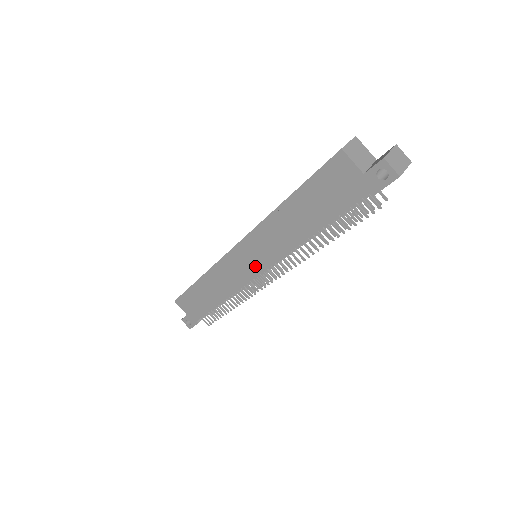
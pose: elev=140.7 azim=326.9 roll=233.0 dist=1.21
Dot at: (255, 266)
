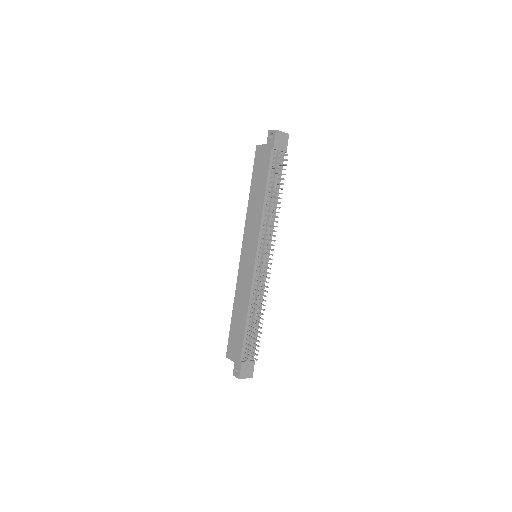
Dot at: (252, 254)
